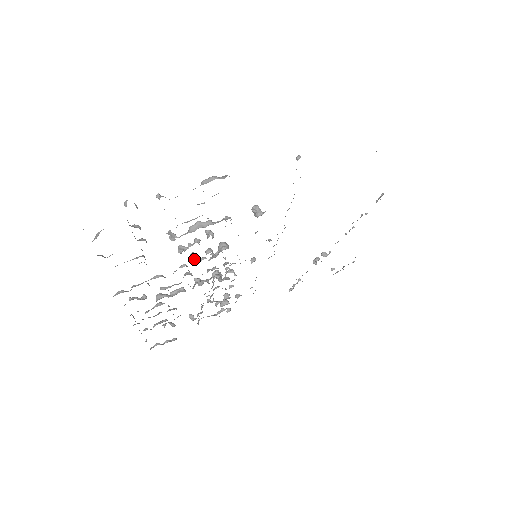
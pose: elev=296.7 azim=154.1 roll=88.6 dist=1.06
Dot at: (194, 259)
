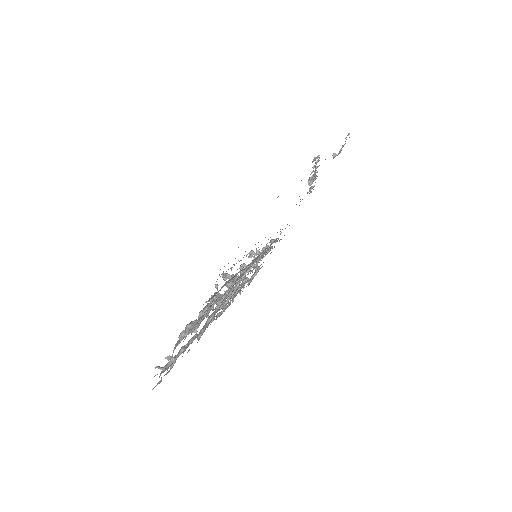
Dot at: (219, 305)
